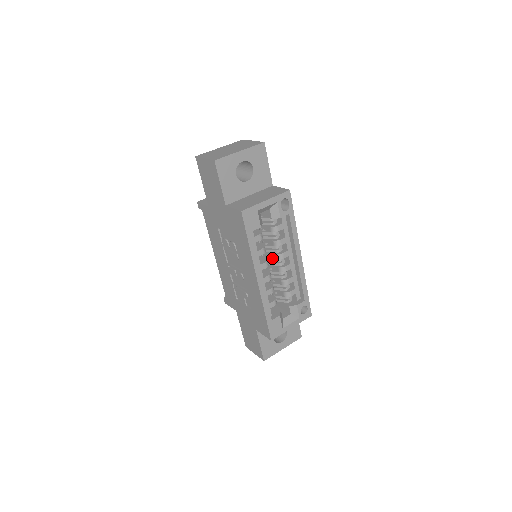
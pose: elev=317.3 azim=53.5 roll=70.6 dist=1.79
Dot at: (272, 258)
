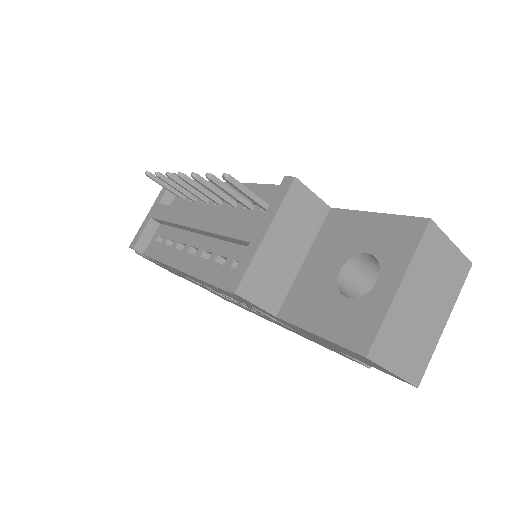
Dot at: occluded
